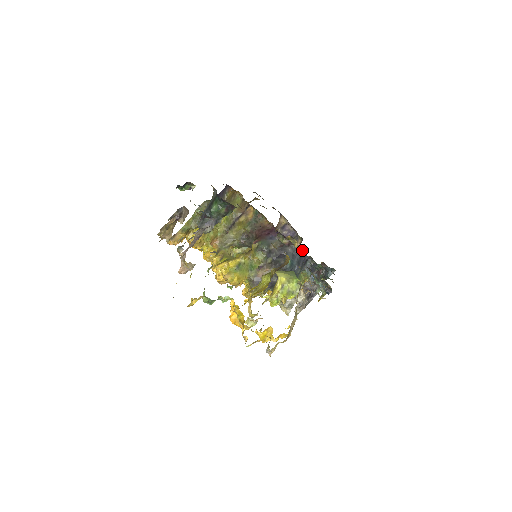
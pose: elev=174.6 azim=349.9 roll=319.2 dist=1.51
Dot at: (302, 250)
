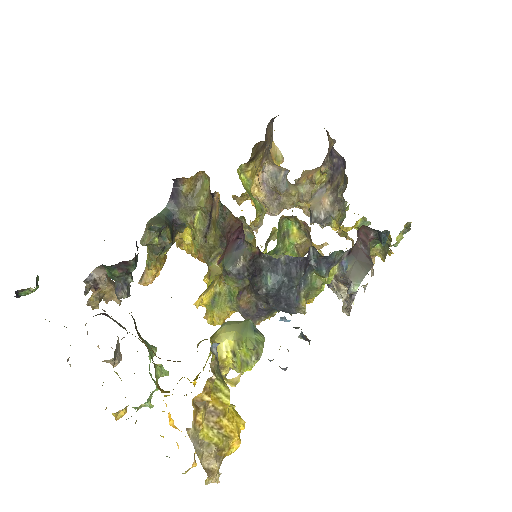
Dot at: (310, 230)
